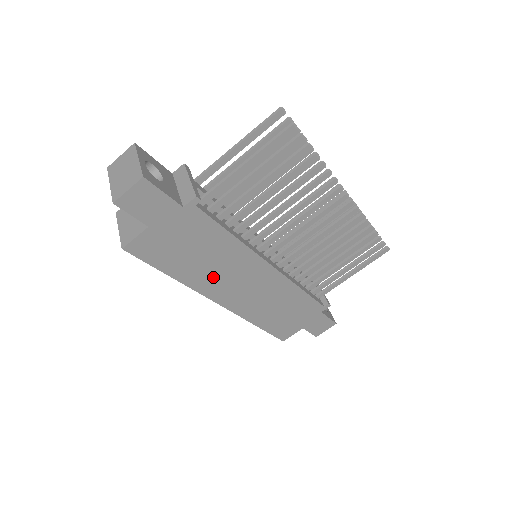
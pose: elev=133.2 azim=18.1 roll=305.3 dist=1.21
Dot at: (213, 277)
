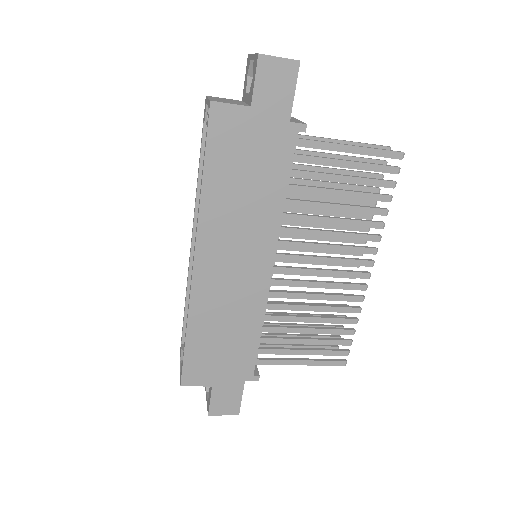
Dot at: (226, 222)
